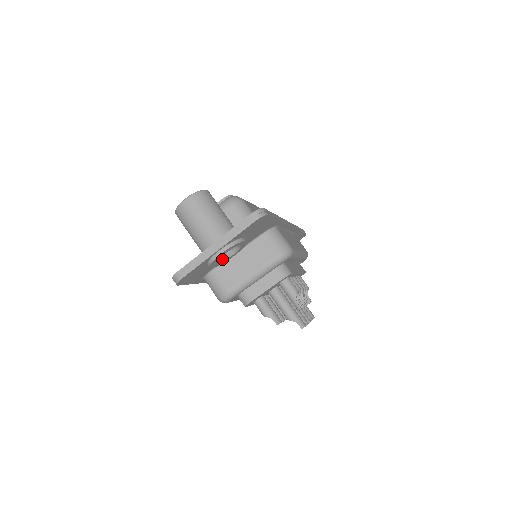
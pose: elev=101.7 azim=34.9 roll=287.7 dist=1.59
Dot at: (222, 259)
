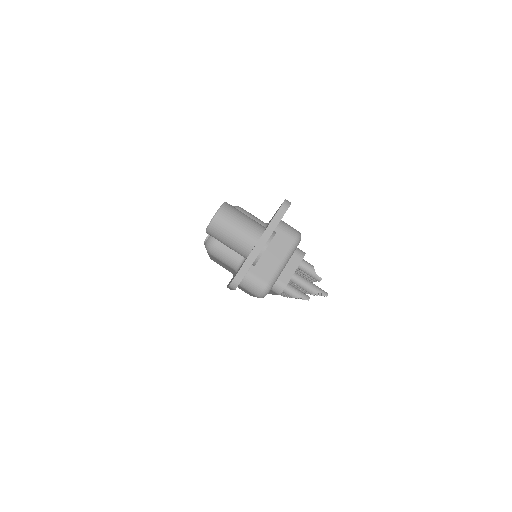
Dot at: occluded
